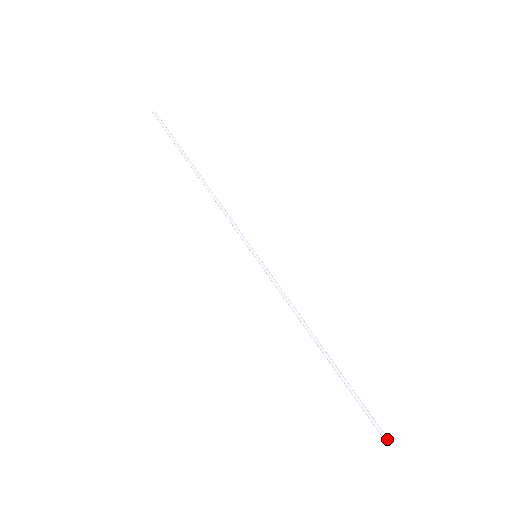
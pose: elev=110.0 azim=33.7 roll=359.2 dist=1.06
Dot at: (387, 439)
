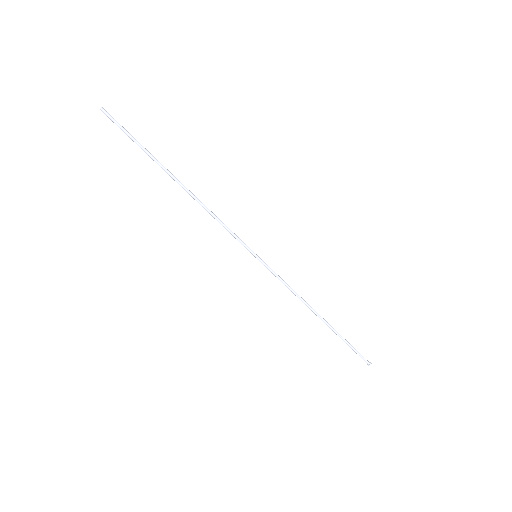
Dot at: (369, 363)
